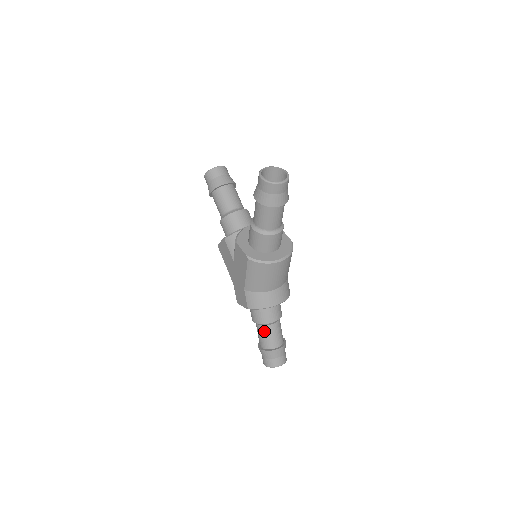
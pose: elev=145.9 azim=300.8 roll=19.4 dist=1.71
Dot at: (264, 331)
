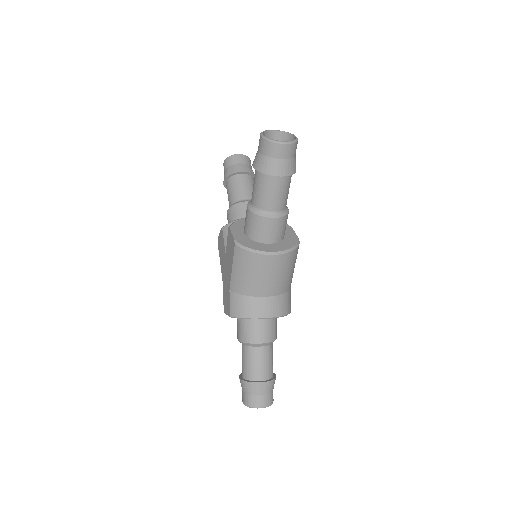
Dot at: (248, 354)
